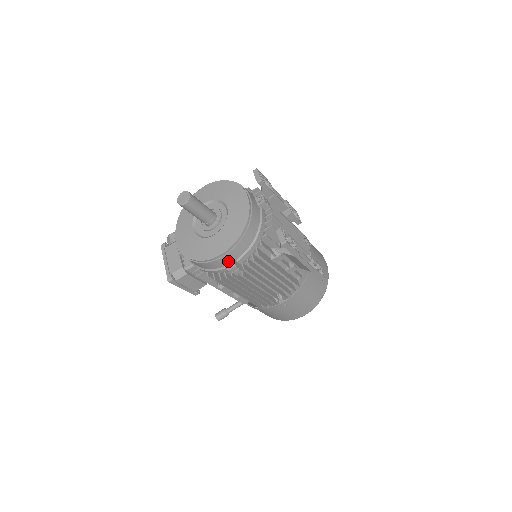
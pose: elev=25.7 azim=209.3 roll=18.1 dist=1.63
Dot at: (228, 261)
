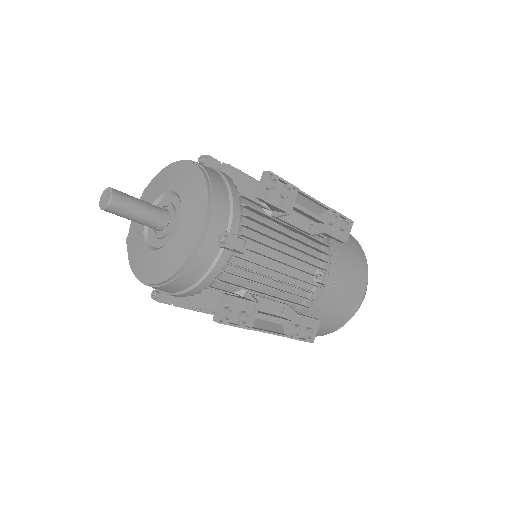
Dot at: occluded
